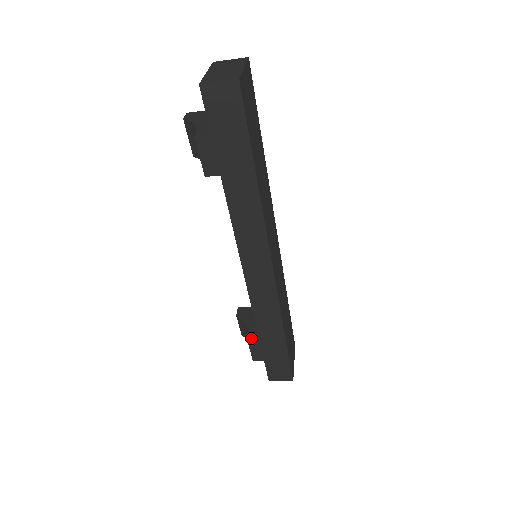
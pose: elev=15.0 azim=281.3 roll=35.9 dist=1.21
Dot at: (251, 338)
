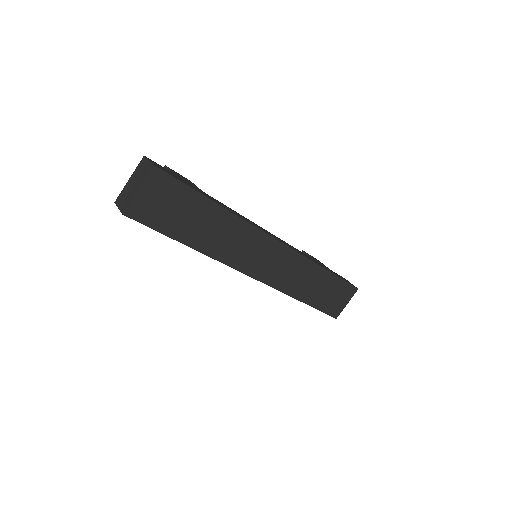
Dot at: occluded
